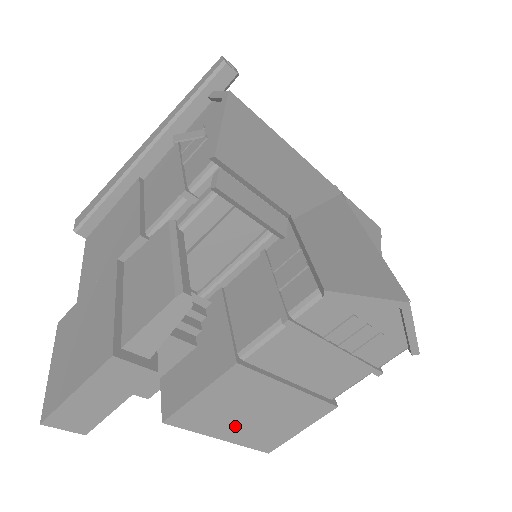
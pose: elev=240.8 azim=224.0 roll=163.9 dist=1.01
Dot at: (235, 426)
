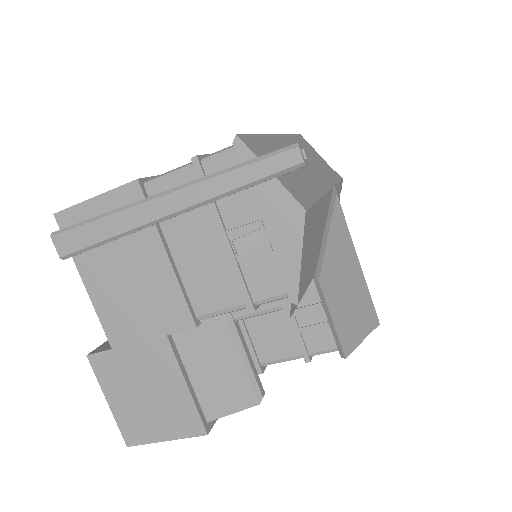
Dot at: occluded
